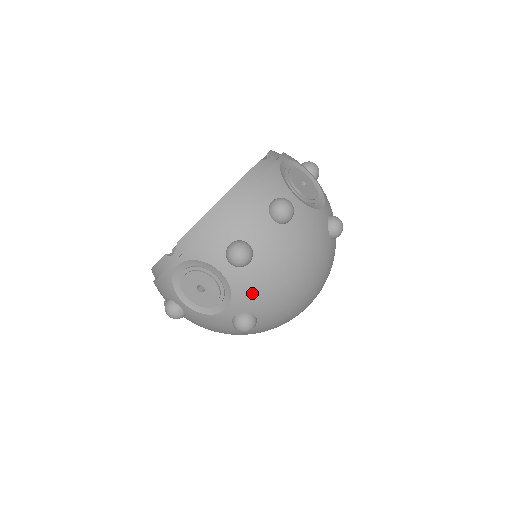
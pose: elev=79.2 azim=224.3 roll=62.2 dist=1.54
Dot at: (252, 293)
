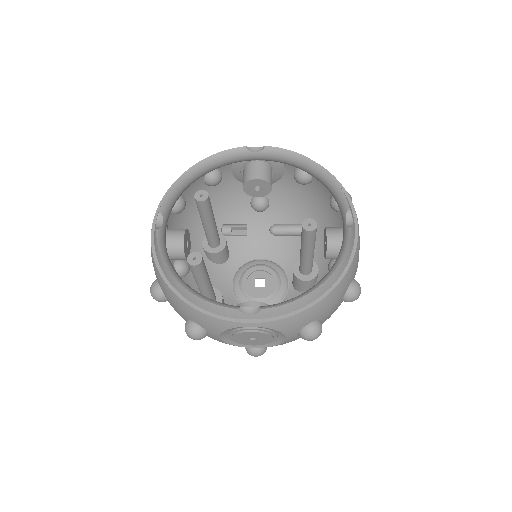
Dot at: occluded
